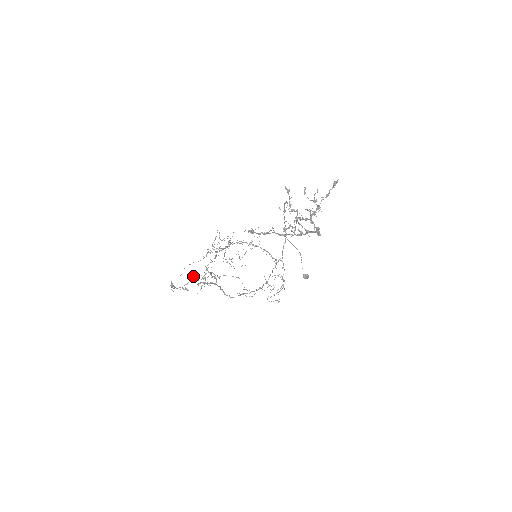
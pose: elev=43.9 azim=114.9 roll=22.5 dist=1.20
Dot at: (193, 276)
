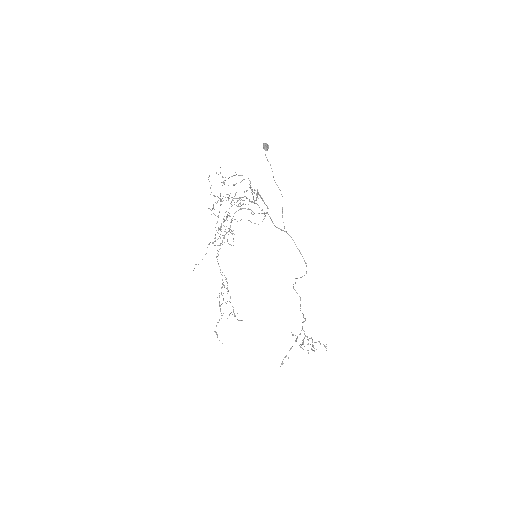
Dot at: (220, 310)
